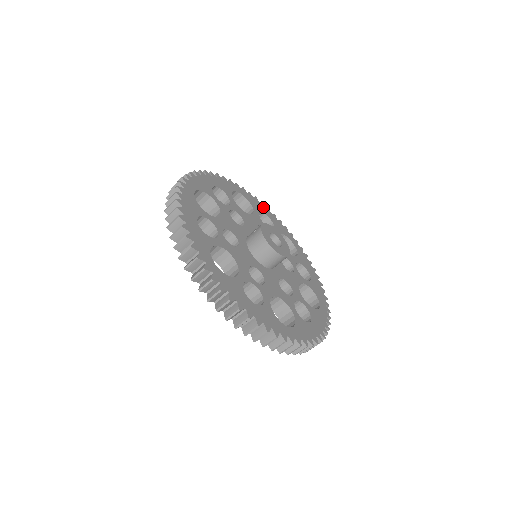
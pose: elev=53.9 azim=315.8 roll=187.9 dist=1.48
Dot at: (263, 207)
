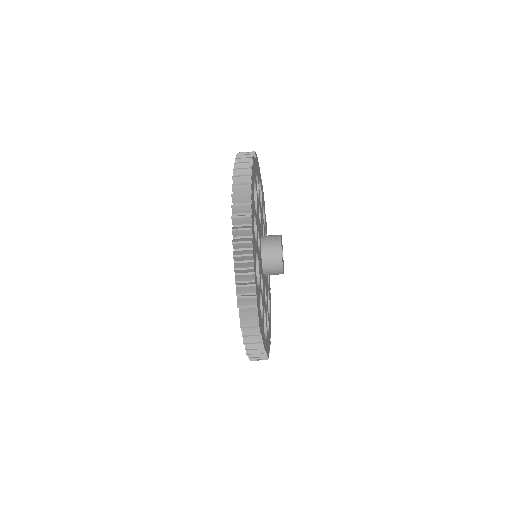
Dot at: occluded
